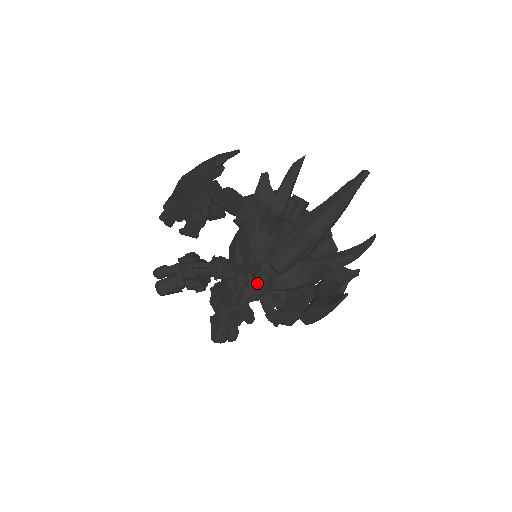
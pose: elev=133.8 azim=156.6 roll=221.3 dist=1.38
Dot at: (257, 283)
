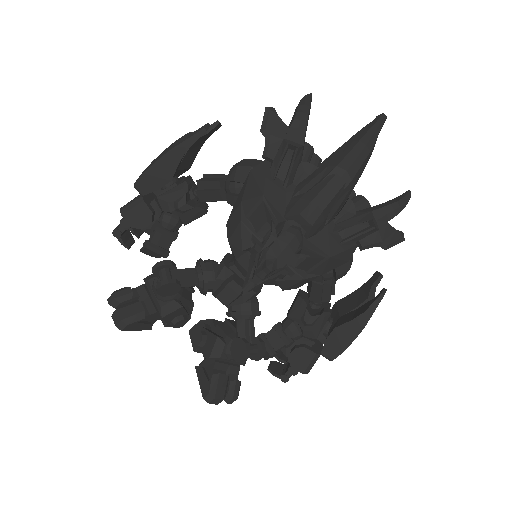
Dot at: (285, 238)
